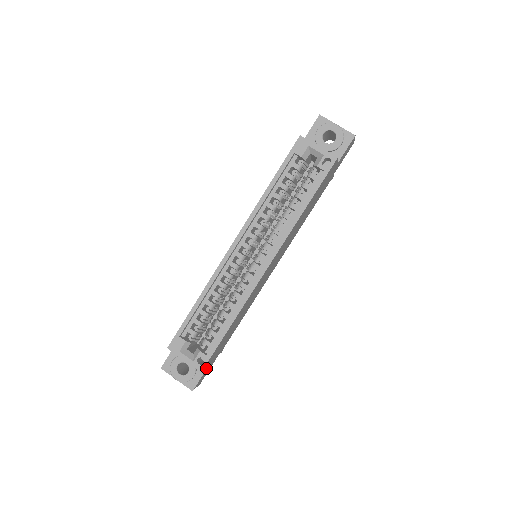
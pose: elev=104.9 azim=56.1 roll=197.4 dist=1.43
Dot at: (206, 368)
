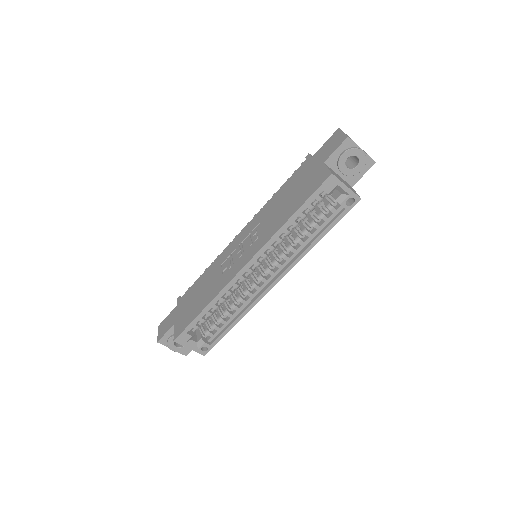
Dot at: occluded
